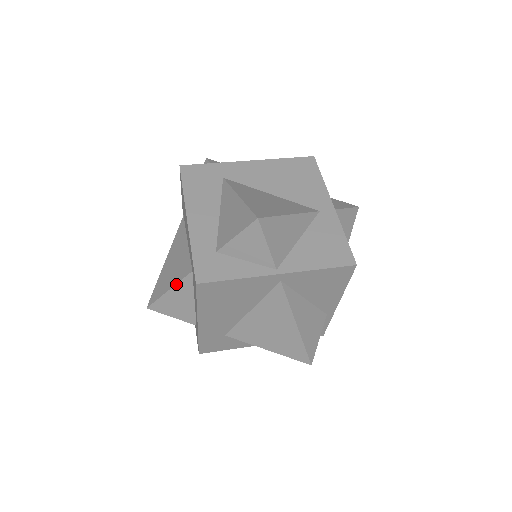
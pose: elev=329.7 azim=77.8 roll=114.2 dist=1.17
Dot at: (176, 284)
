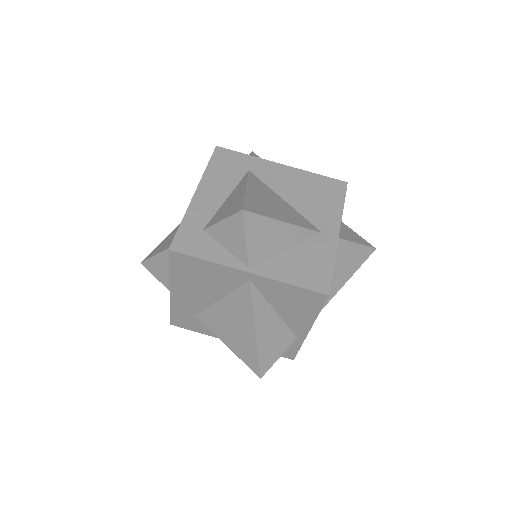
Dot at: (167, 249)
